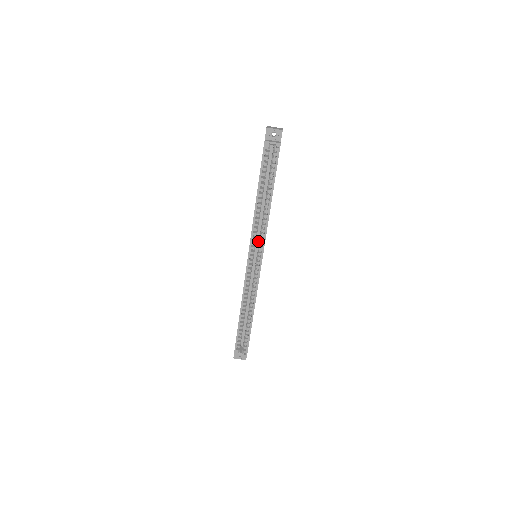
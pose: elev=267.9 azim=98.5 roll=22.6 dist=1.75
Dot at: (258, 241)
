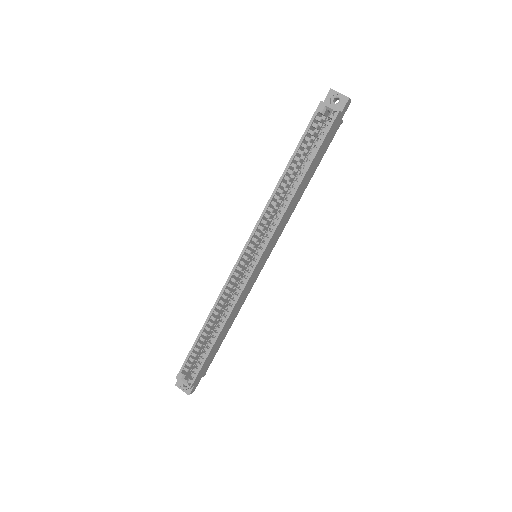
Dot at: occluded
